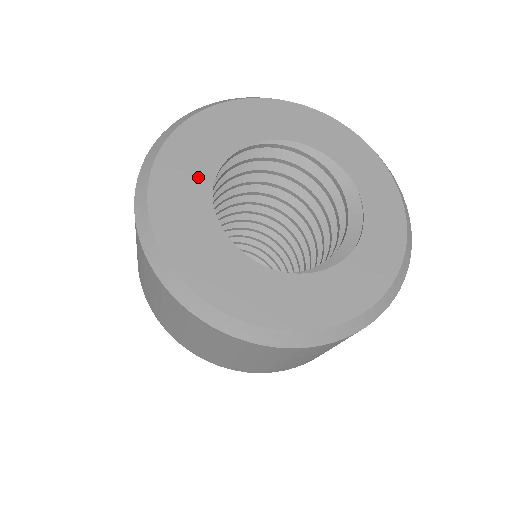
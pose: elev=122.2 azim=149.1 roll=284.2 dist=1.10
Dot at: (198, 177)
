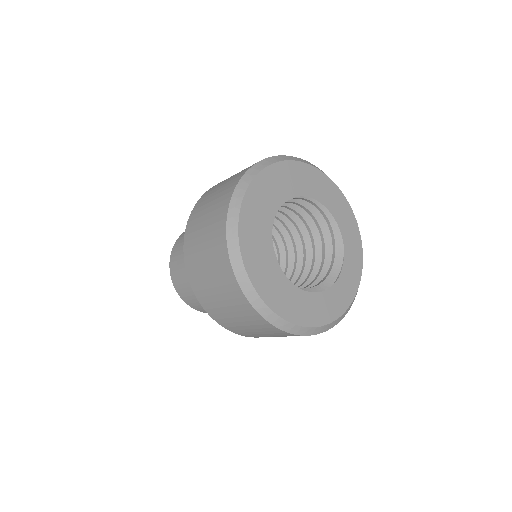
Dot at: (267, 211)
